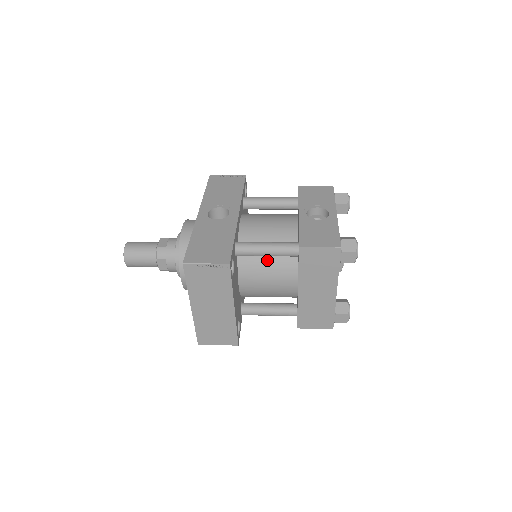
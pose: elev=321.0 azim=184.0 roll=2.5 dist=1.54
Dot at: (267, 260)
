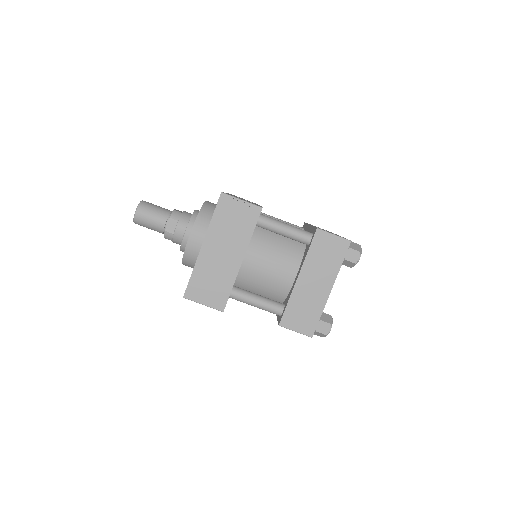
Dot at: (277, 243)
